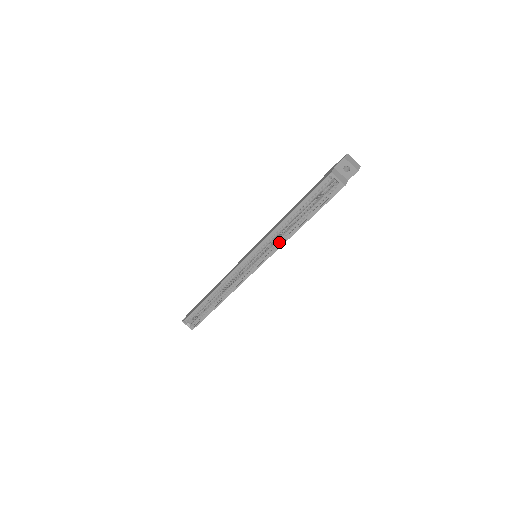
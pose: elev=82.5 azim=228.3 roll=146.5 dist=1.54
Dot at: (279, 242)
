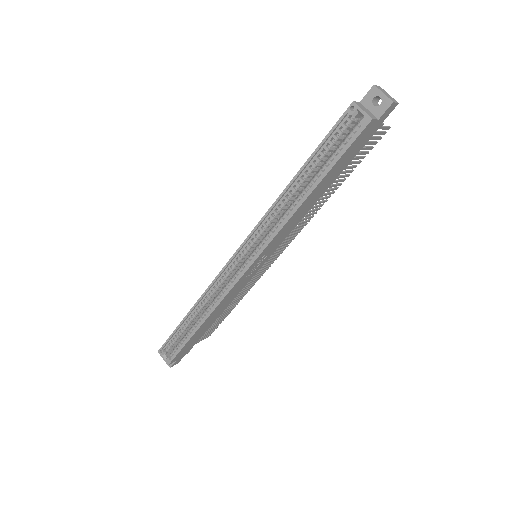
Dot at: (282, 223)
